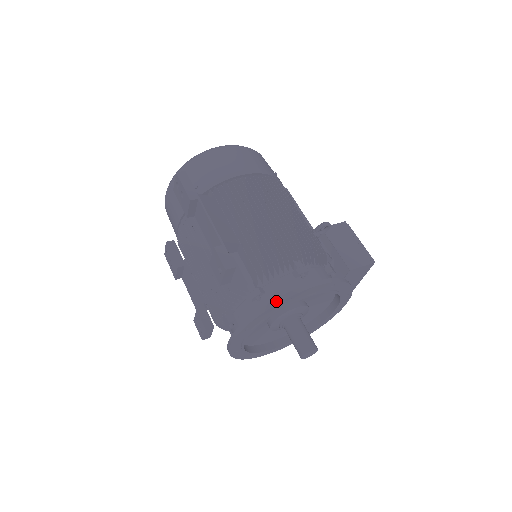
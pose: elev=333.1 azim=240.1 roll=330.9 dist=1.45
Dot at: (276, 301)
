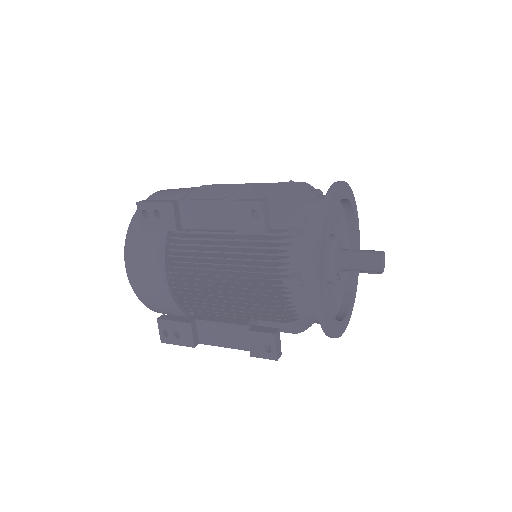
Dot at: (325, 204)
